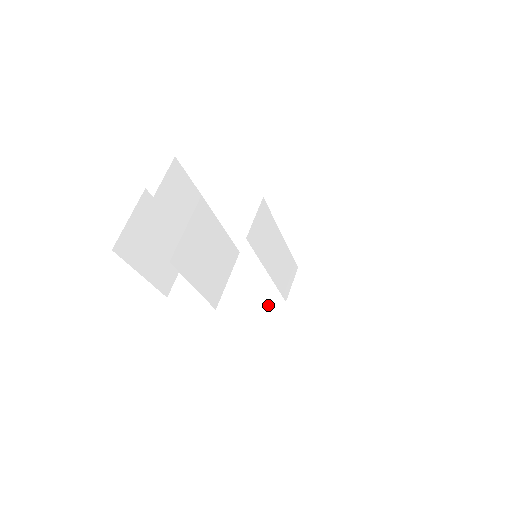
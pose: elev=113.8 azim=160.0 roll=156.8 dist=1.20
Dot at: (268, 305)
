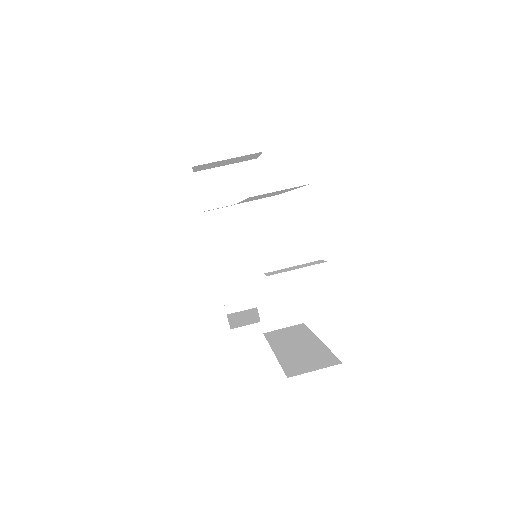
Dot at: (248, 321)
